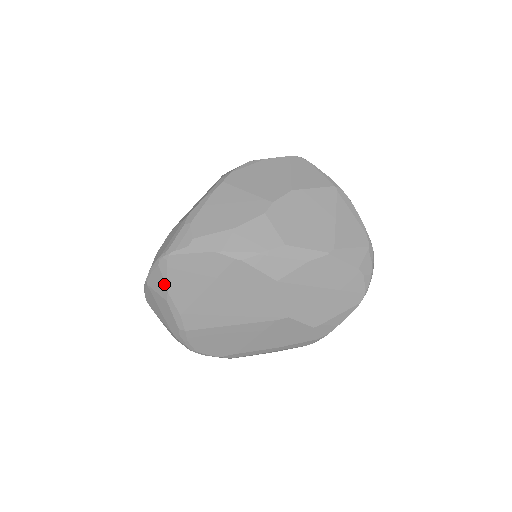
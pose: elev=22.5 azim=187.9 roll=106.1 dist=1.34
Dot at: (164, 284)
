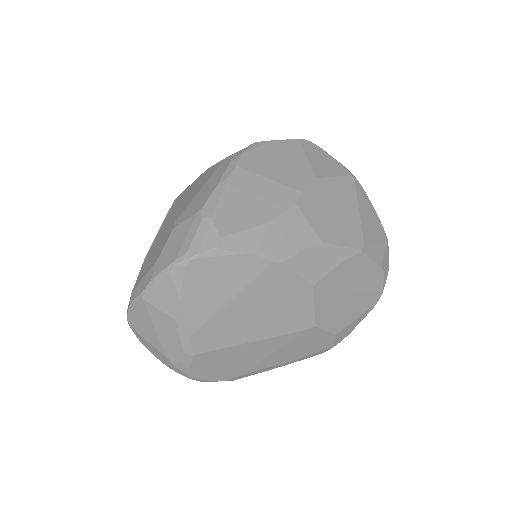
Dot at: (175, 298)
